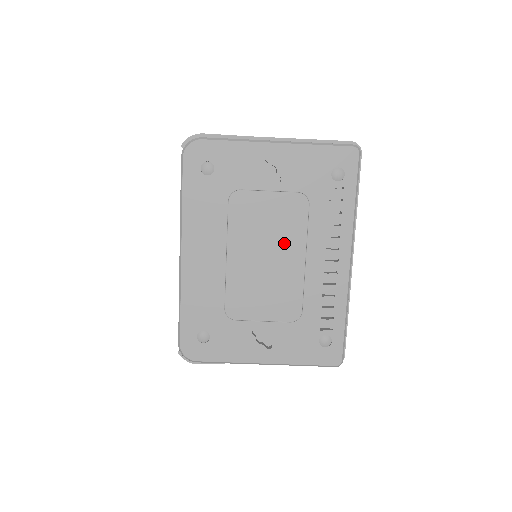
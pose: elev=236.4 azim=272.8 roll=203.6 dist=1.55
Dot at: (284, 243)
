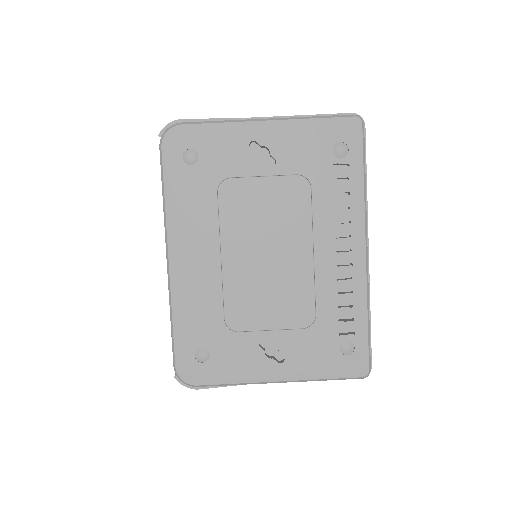
Dot at: (286, 235)
